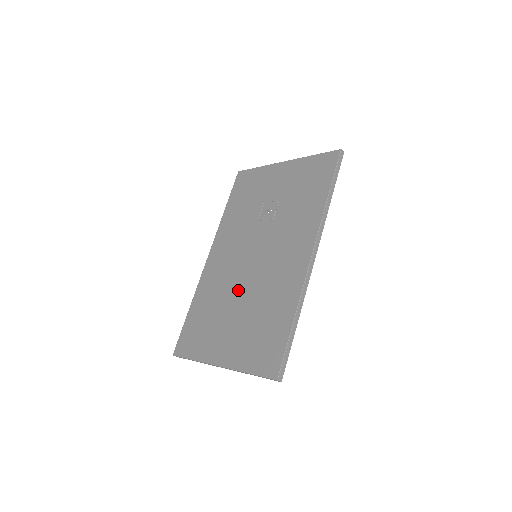
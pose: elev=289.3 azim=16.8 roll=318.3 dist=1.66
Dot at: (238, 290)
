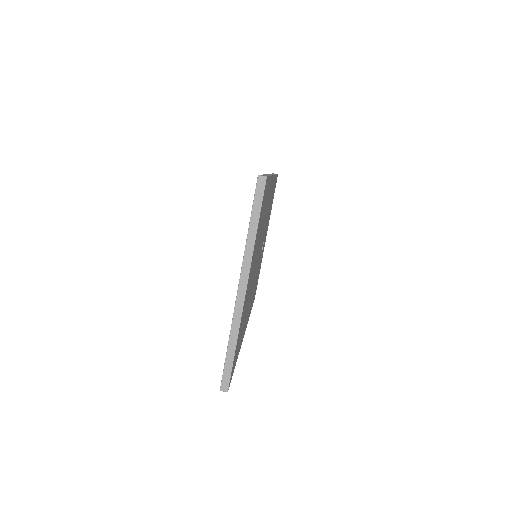
Dot at: occluded
